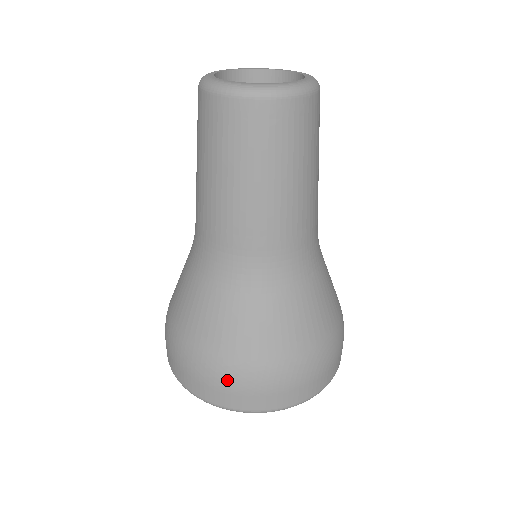
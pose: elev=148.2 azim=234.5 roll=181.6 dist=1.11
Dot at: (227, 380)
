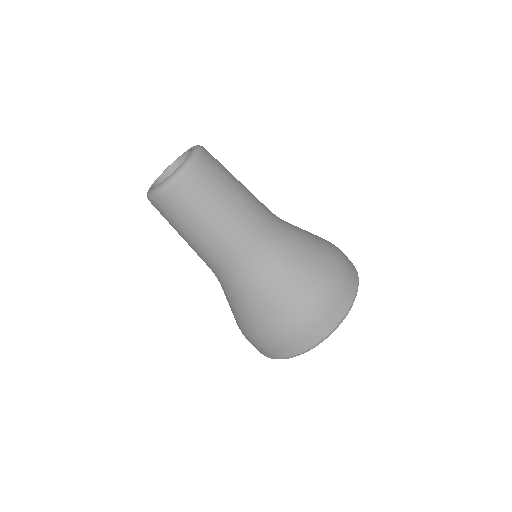
Dot at: (274, 341)
